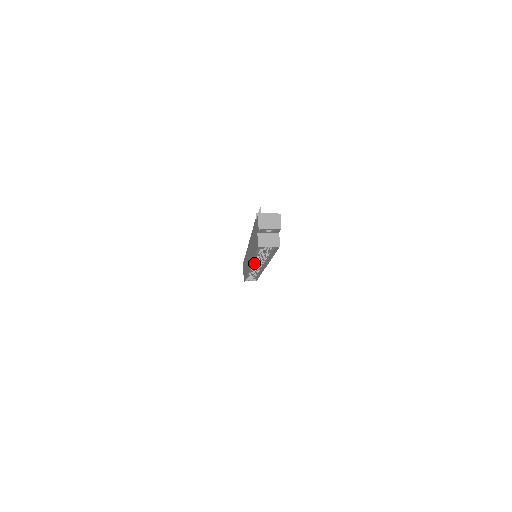
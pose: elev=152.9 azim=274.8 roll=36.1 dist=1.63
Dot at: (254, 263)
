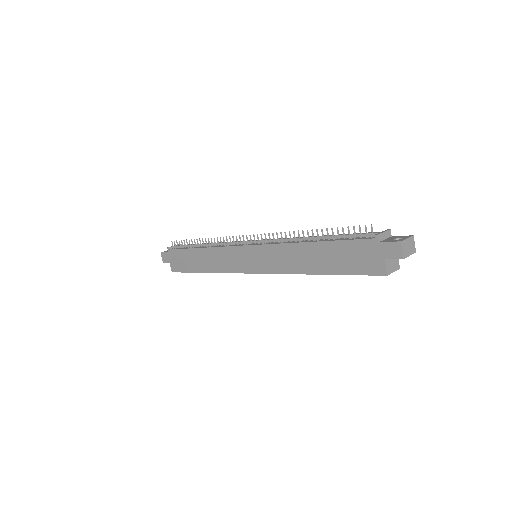
Dot at: (278, 270)
